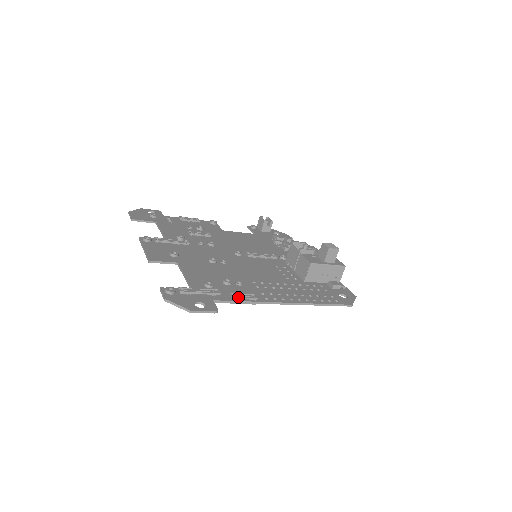
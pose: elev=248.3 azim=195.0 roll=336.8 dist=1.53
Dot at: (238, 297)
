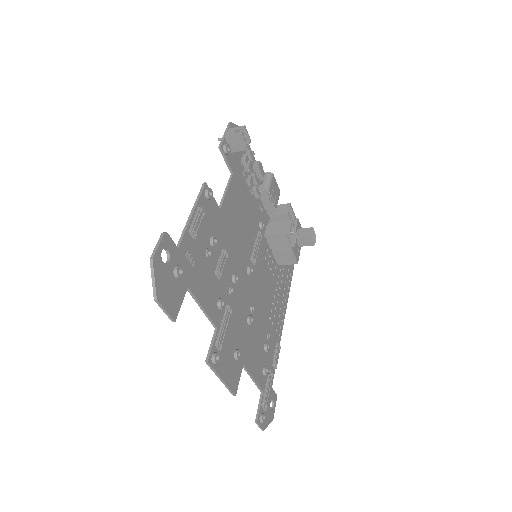
Dot at: occluded
